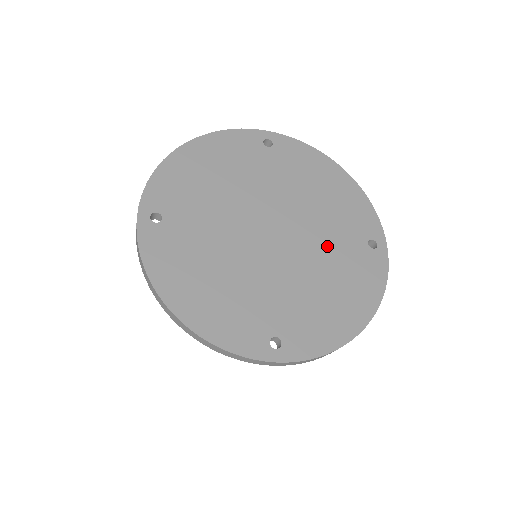
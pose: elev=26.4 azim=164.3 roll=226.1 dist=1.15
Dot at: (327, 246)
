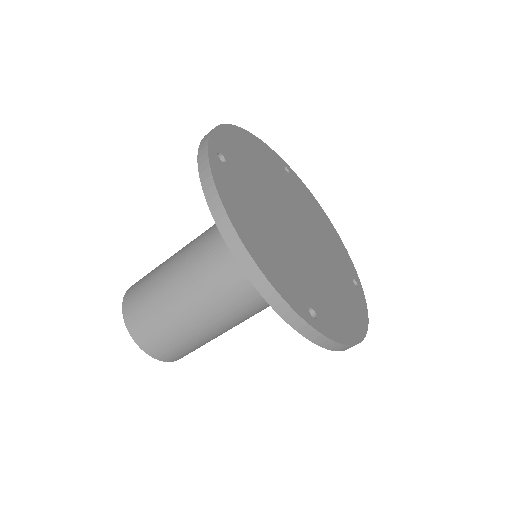
Dot at: (331, 264)
